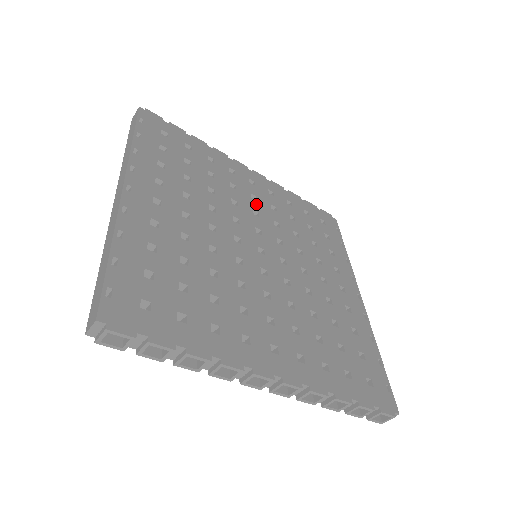
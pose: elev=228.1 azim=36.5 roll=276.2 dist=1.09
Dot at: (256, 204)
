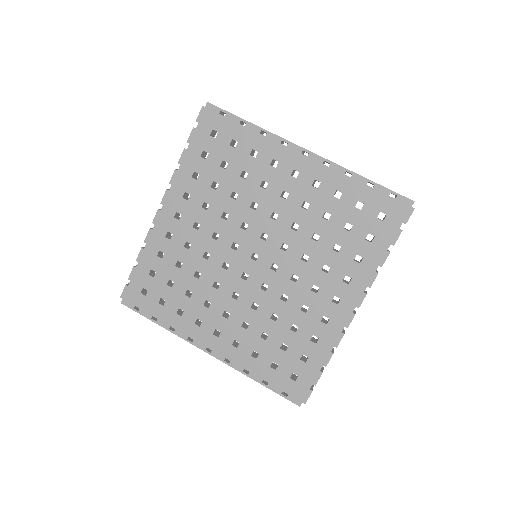
Dot at: (204, 229)
